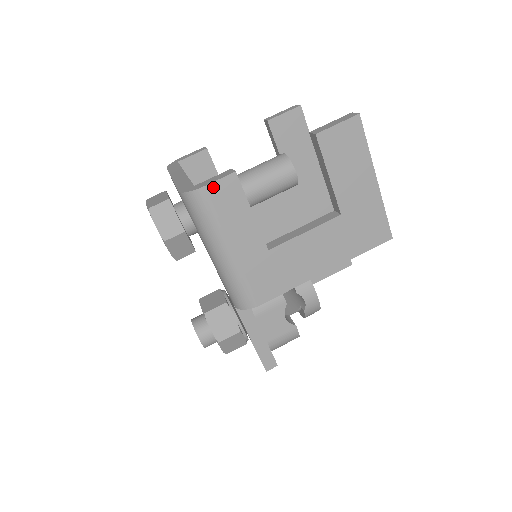
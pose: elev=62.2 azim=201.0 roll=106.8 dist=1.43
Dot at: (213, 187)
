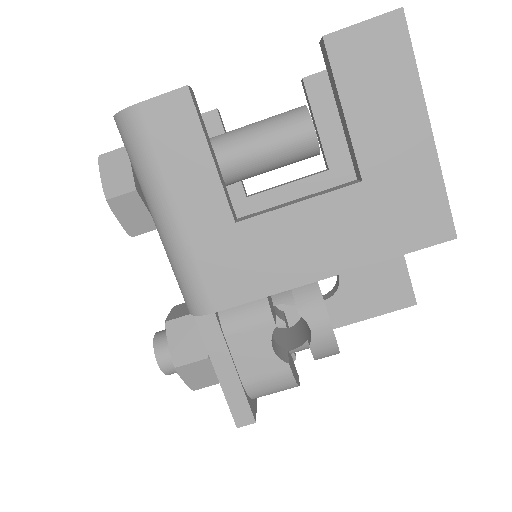
Dot at: (152, 106)
